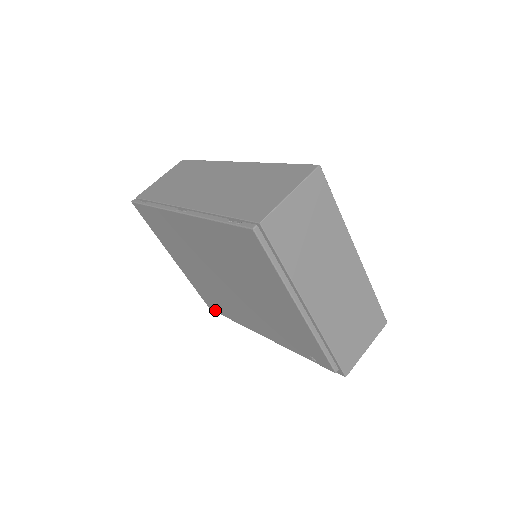
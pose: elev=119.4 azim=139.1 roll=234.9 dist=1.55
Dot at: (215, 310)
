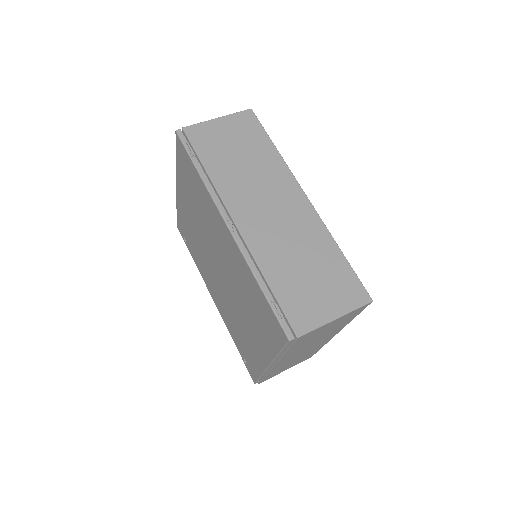
Dot at: (182, 235)
